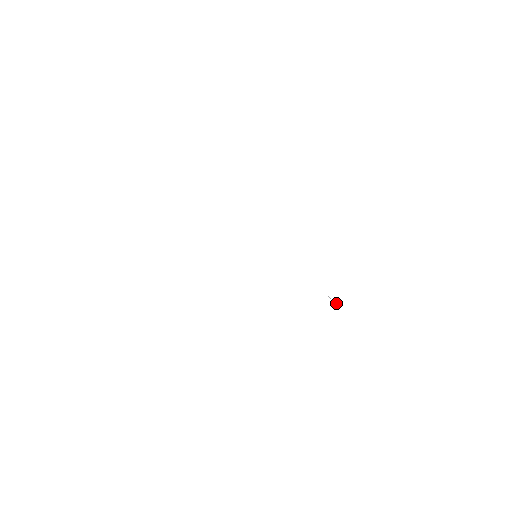
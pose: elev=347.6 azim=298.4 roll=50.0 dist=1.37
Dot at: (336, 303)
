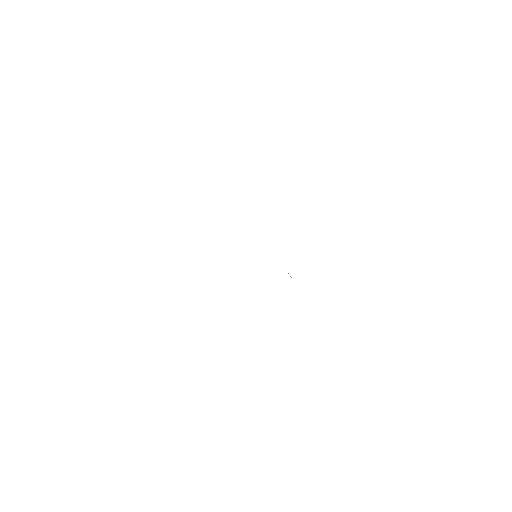
Dot at: (290, 276)
